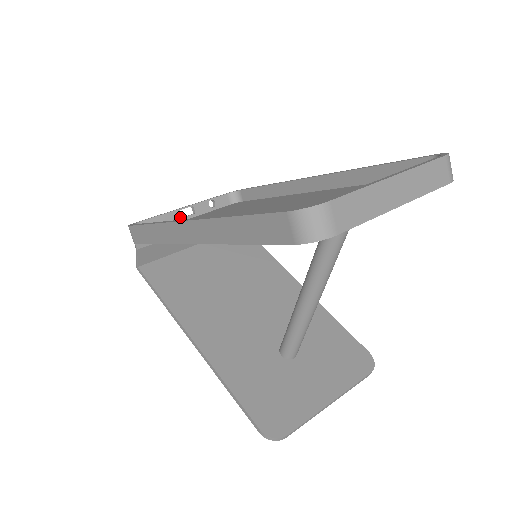
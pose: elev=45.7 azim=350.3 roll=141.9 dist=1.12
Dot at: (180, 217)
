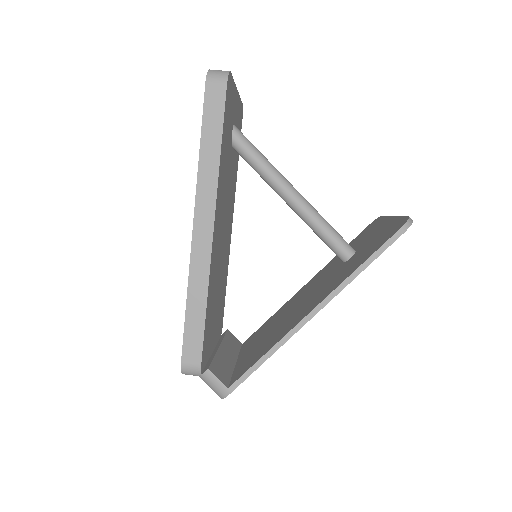
Dot at: occluded
